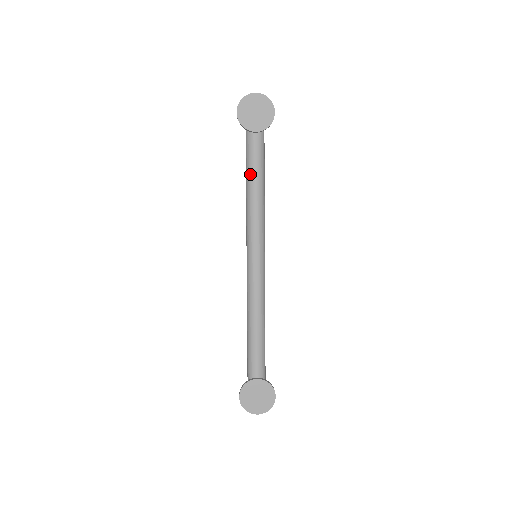
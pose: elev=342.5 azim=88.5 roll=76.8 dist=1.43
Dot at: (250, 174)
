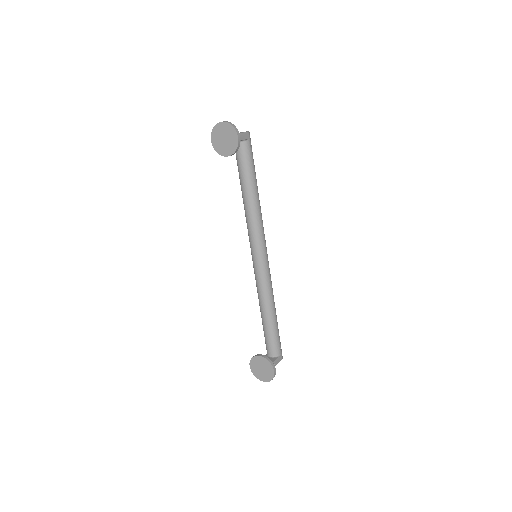
Dot at: (241, 187)
